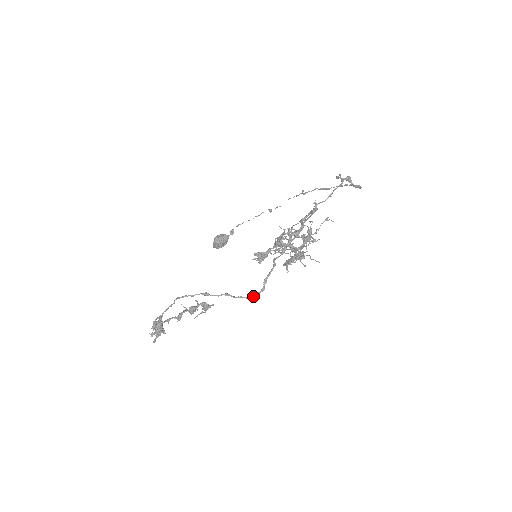
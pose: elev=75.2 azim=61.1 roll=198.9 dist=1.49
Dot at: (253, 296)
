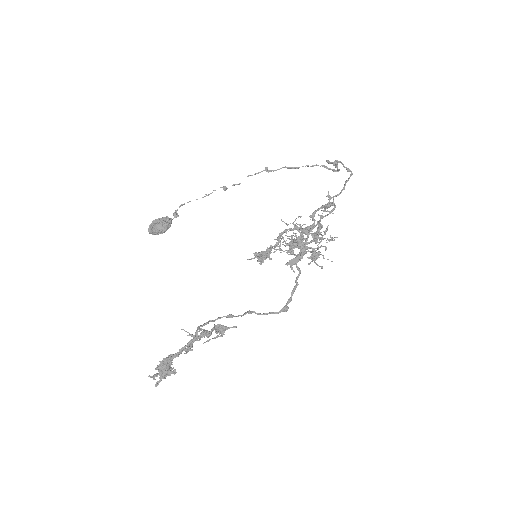
Dot at: (282, 310)
